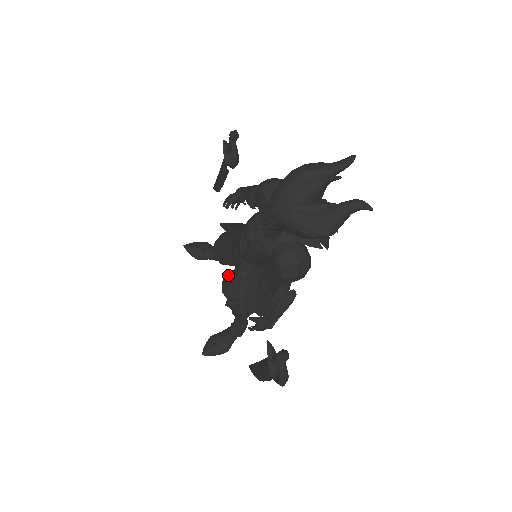
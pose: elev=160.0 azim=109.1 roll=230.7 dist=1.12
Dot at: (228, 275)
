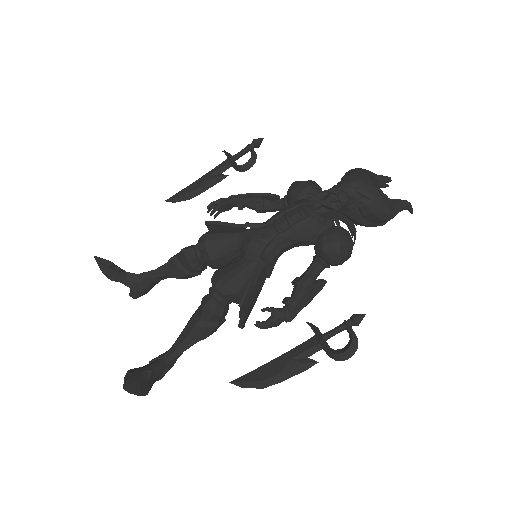
Dot at: (228, 266)
